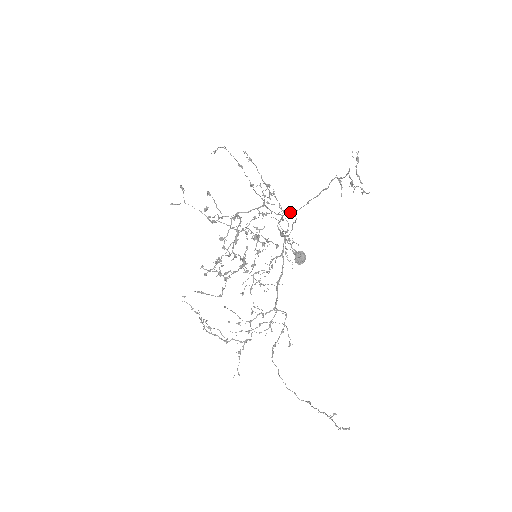
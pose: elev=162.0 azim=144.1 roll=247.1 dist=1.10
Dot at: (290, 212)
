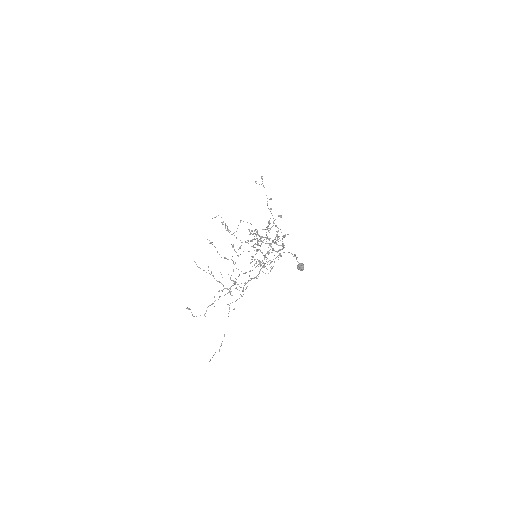
Dot at: (238, 269)
